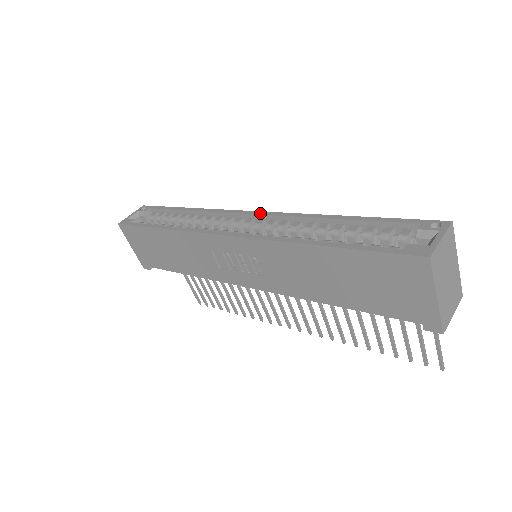
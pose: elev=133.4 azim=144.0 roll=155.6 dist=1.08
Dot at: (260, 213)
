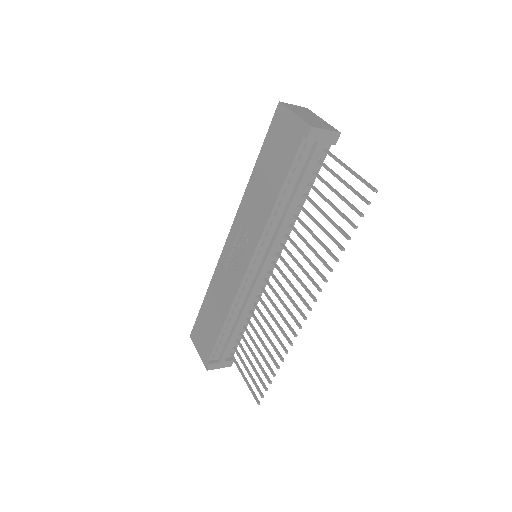
Dot at: occluded
